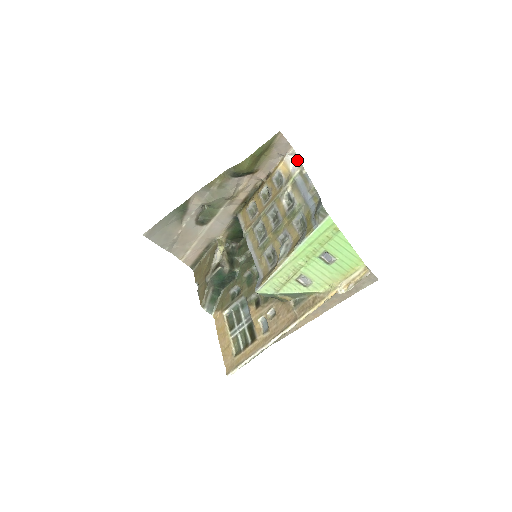
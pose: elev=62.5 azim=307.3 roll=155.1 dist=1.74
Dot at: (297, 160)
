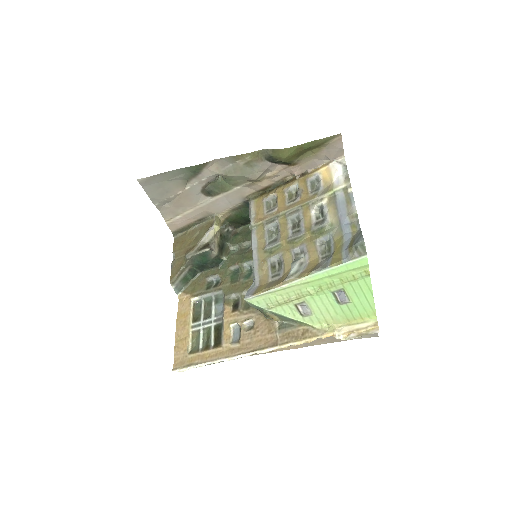
Dot at: (345, 172)
